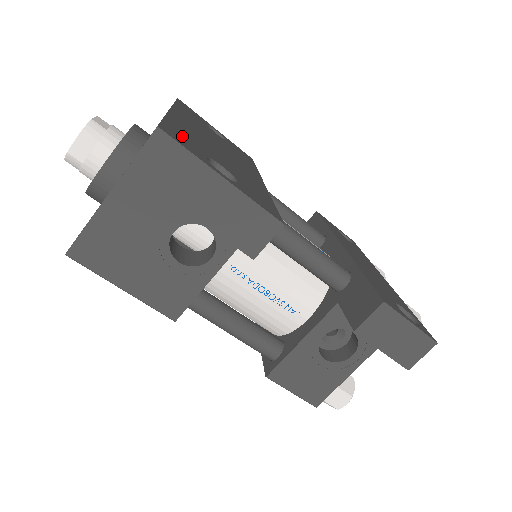
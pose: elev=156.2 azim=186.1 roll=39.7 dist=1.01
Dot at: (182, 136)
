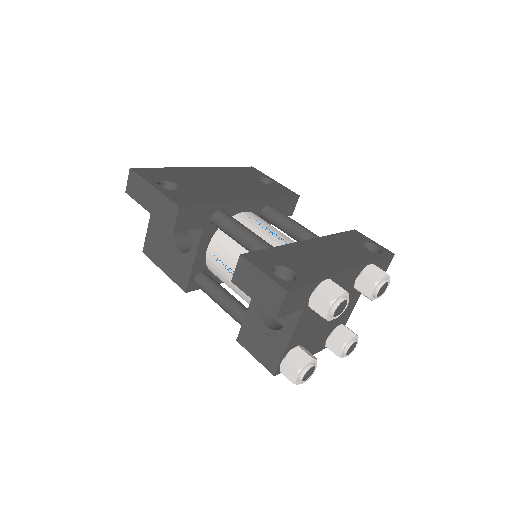
Dot at: (157, 173)
